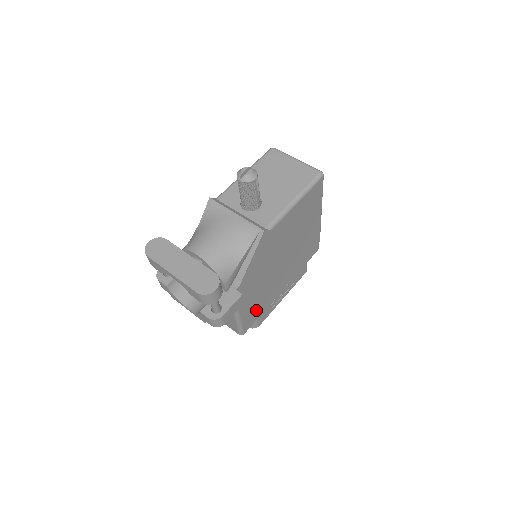
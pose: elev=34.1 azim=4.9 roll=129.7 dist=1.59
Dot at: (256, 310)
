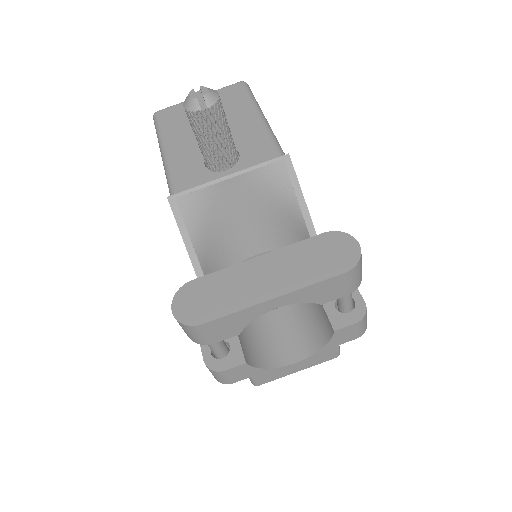
Dot at: occluded
